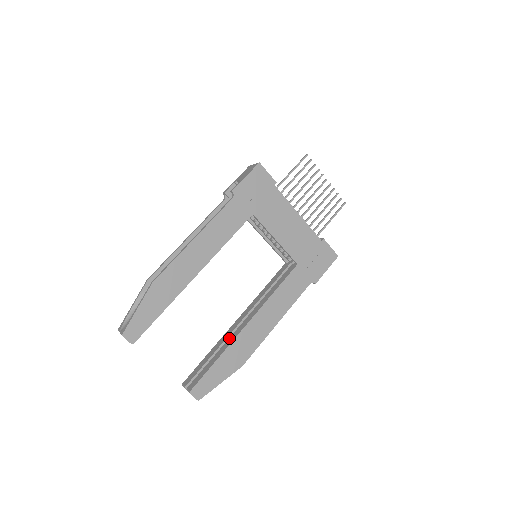
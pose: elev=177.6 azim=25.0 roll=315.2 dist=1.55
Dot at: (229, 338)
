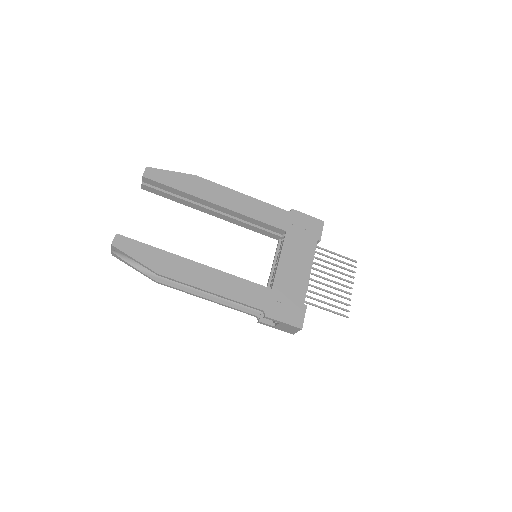
Dot at: occluded
